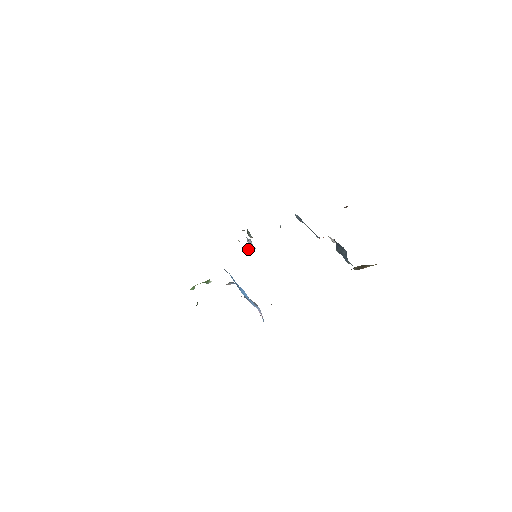
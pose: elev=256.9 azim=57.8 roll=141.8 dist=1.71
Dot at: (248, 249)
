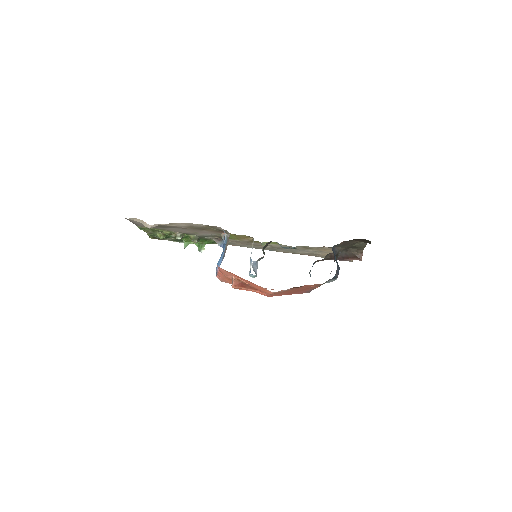
Dot at: occluded
